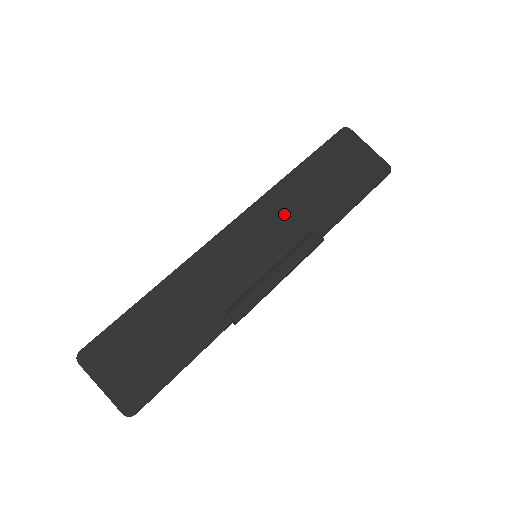
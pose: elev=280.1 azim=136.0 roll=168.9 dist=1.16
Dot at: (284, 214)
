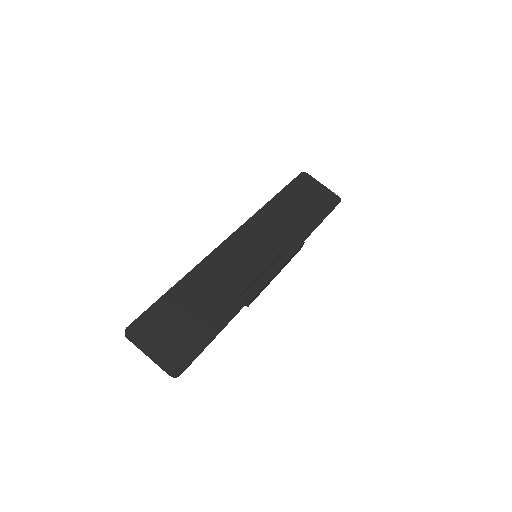
Dot at: (271, 227)
